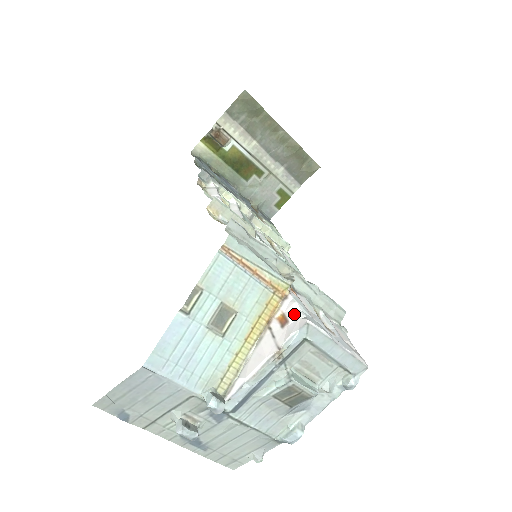
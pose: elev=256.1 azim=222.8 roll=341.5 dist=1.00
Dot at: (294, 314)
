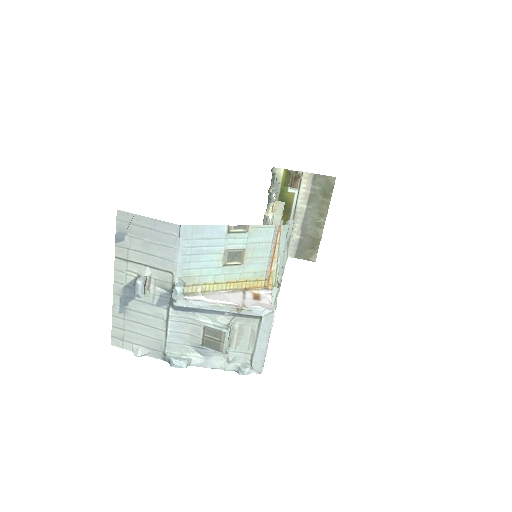
Dot at: (267, 300)
